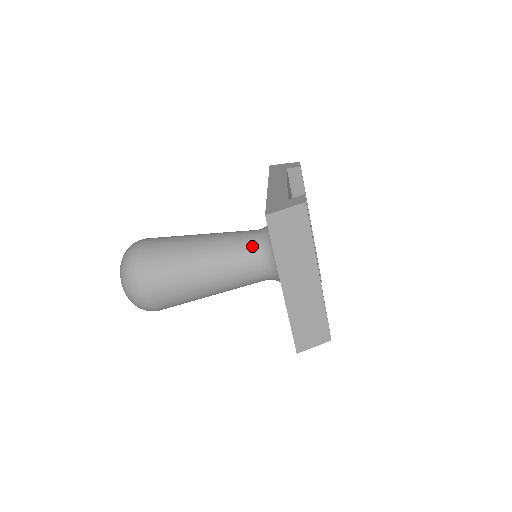
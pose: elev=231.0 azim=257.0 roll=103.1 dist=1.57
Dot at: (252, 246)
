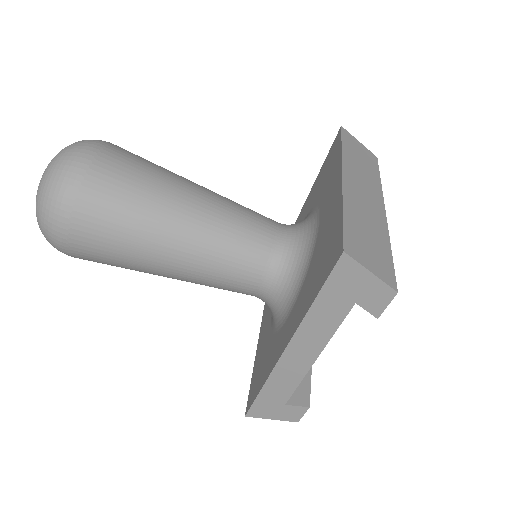
Dot at: occluded
